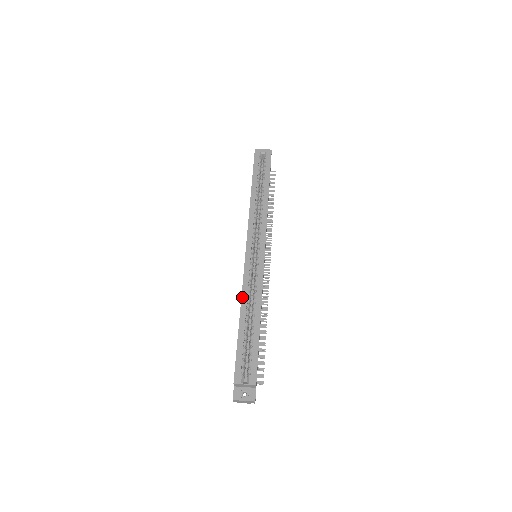
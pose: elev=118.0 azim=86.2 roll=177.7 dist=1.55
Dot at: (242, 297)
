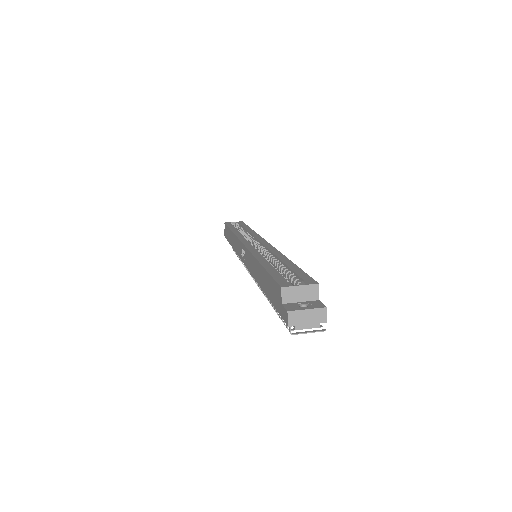
Dot at: (254, 255)
